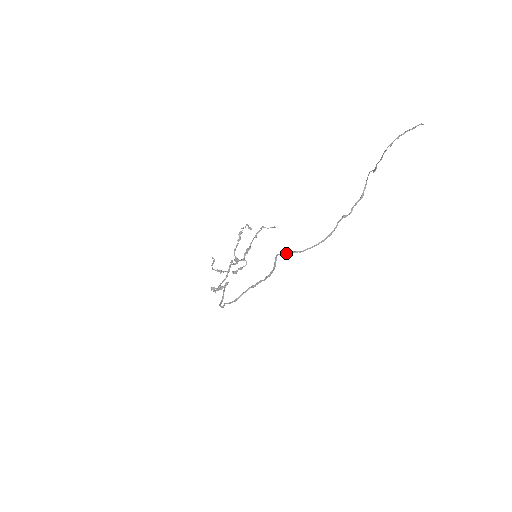
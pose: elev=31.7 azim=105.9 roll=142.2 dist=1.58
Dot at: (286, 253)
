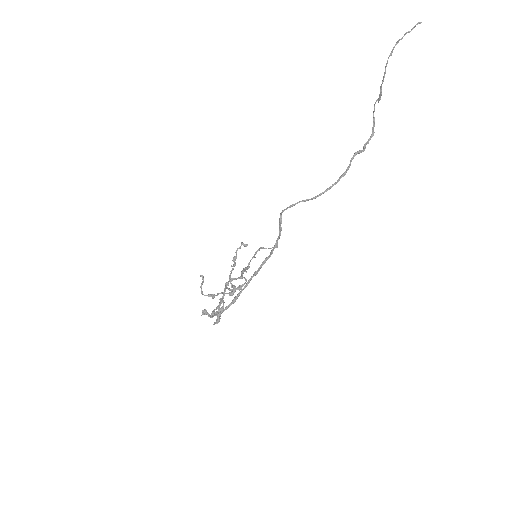
Dot at: (292, 204)
